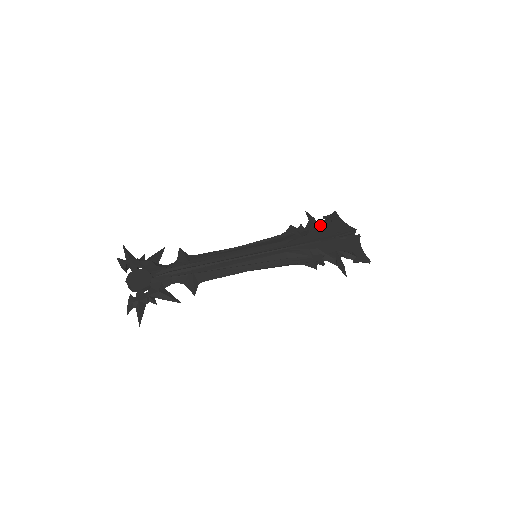
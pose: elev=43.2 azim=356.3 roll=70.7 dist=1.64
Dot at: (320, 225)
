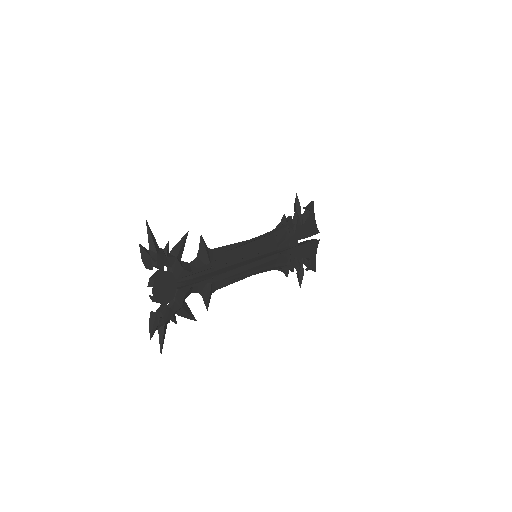
Dot at: (302, 220)
